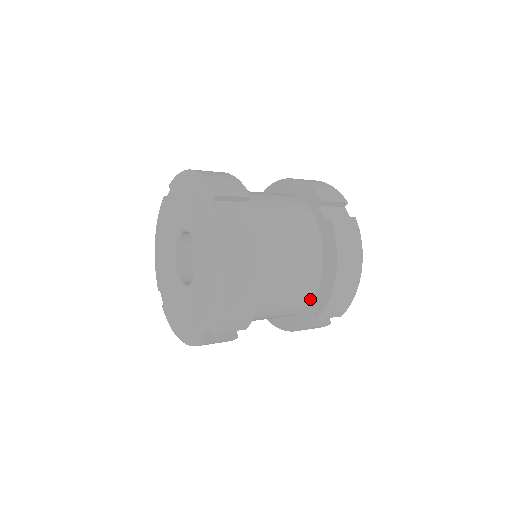
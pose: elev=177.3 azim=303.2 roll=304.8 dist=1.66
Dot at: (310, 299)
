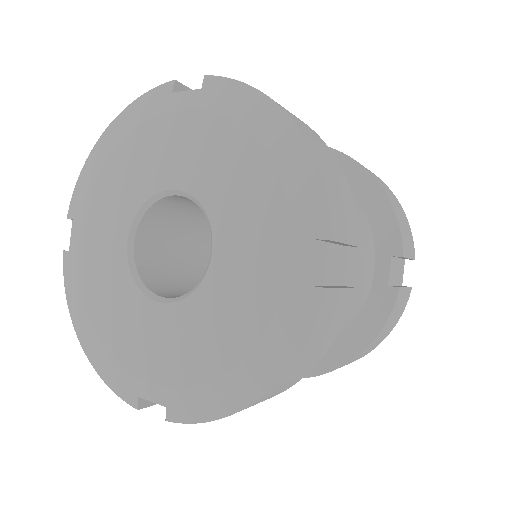
Dot at: occluded
